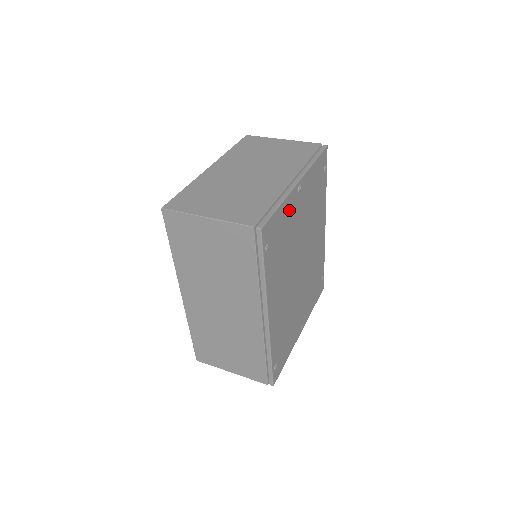
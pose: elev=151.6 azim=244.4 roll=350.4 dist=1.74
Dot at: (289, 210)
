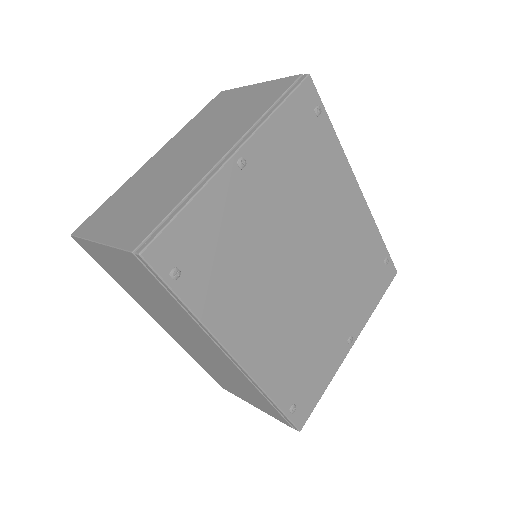
Dot at: (223, 203)
